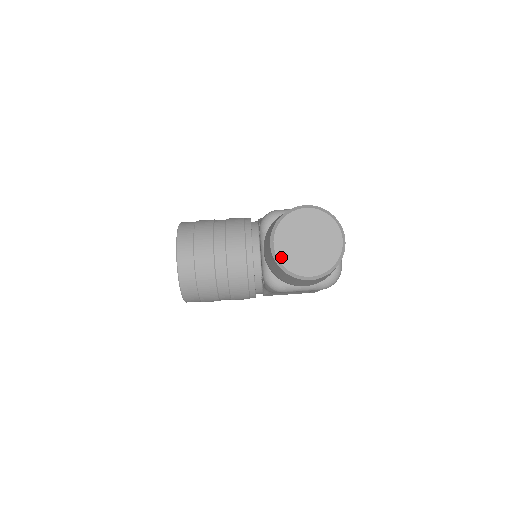
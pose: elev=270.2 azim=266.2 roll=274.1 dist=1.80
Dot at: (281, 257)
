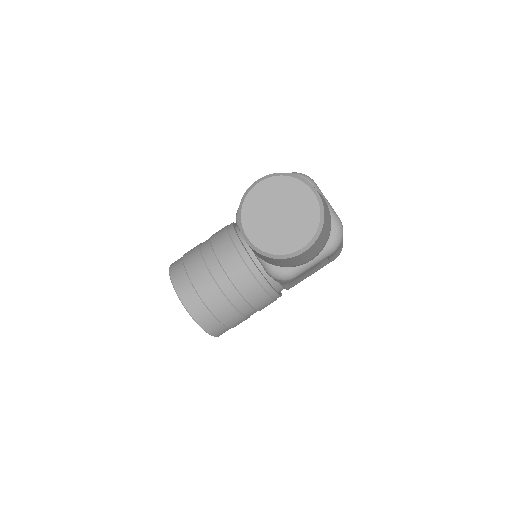
Dot at: (261, 246)
